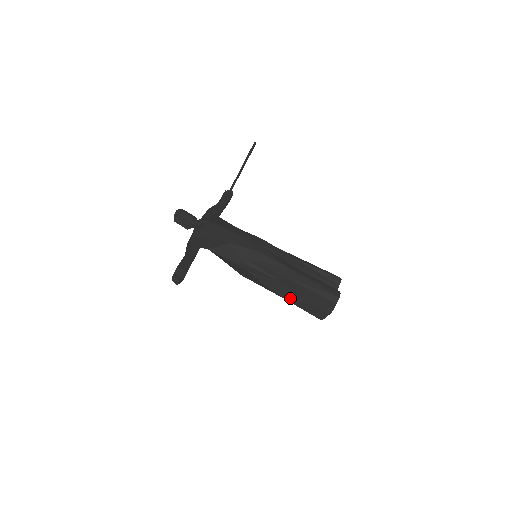
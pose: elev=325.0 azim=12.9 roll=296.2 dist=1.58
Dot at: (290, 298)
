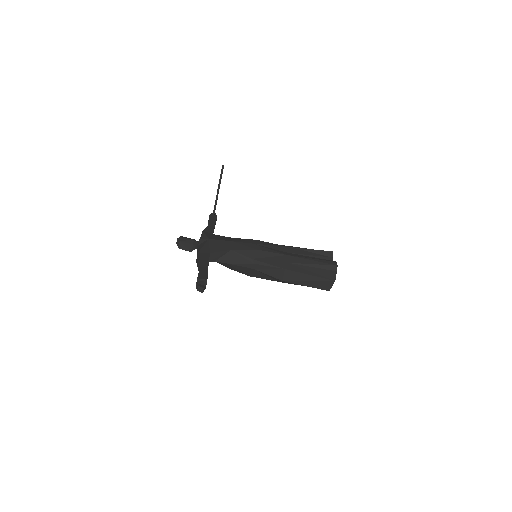
Dot at: (297, 281)
